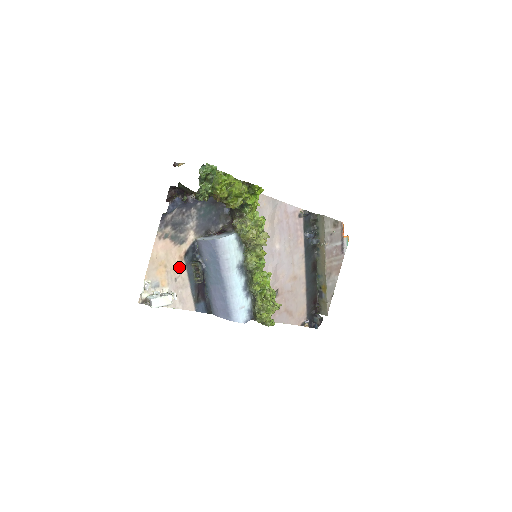
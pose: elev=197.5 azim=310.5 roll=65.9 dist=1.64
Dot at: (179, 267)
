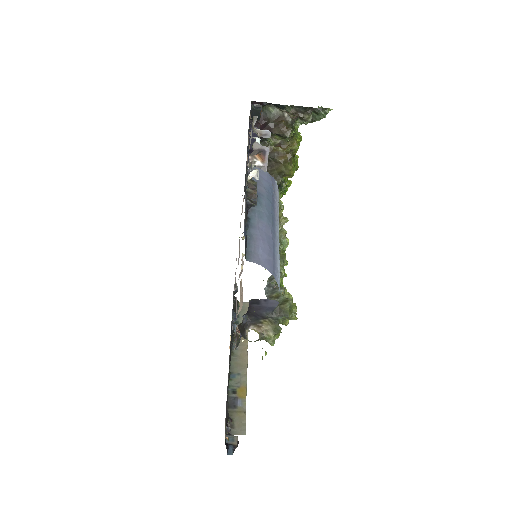
Dot at: occluded
